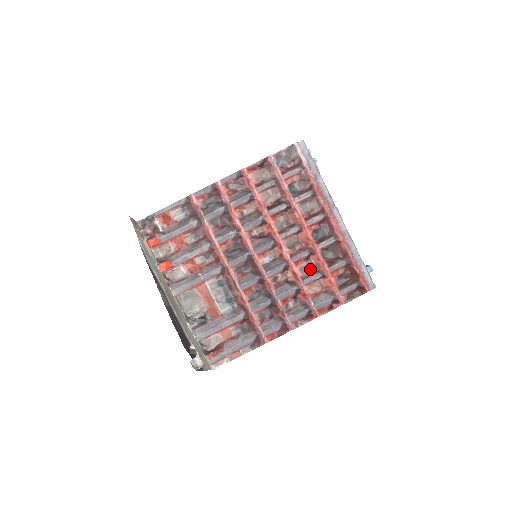
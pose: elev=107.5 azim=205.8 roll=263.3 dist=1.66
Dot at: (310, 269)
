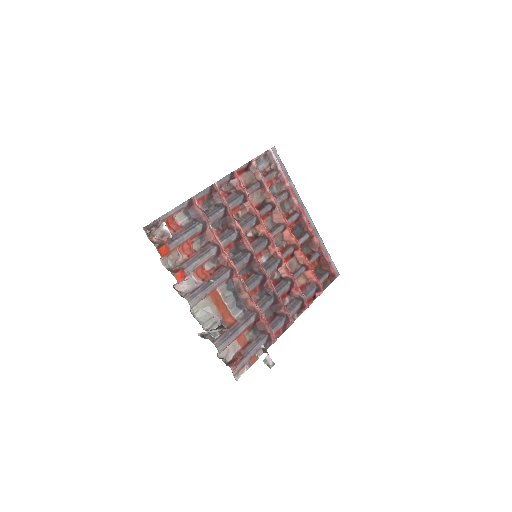
Dot at: (296, 264)
